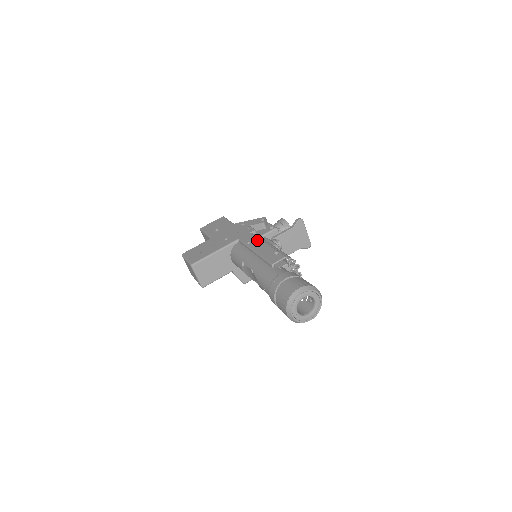
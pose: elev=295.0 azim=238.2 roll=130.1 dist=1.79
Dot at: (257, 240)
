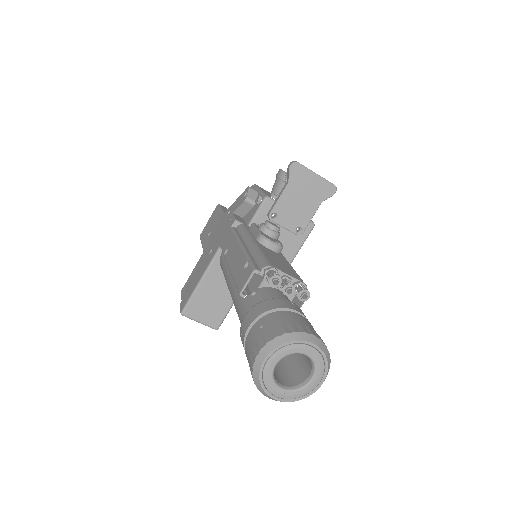
Dot at: (233, 242)
